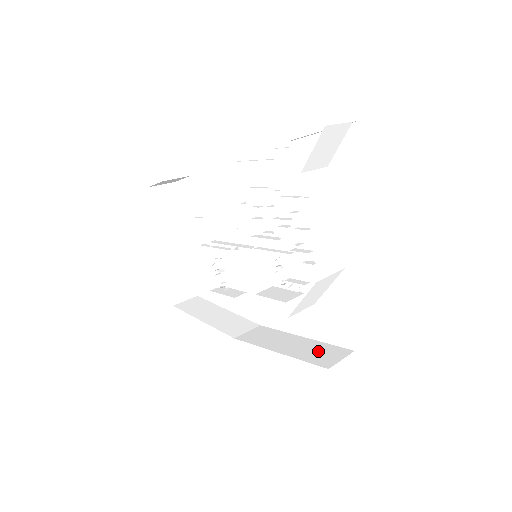
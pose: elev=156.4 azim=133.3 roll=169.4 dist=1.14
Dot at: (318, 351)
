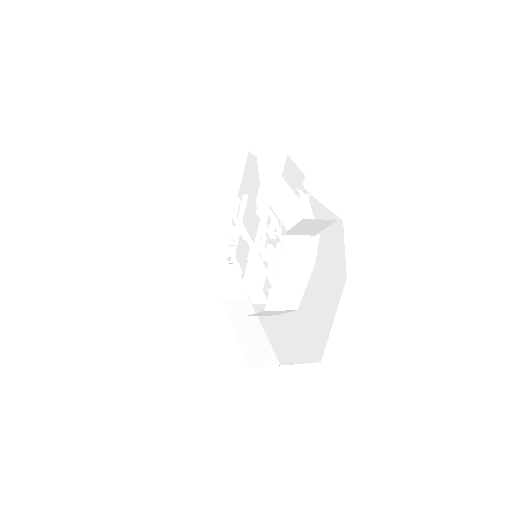
Dot at: (259, 348)
